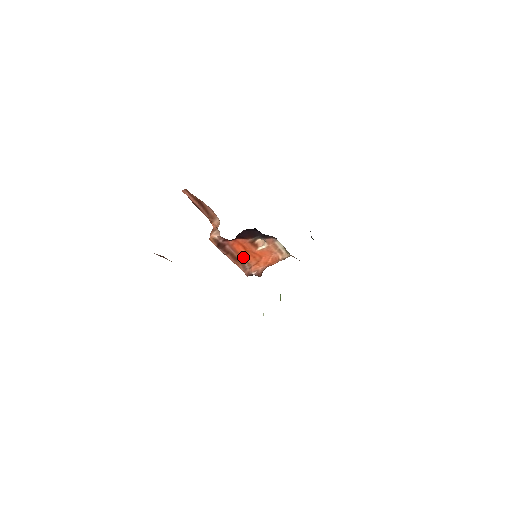
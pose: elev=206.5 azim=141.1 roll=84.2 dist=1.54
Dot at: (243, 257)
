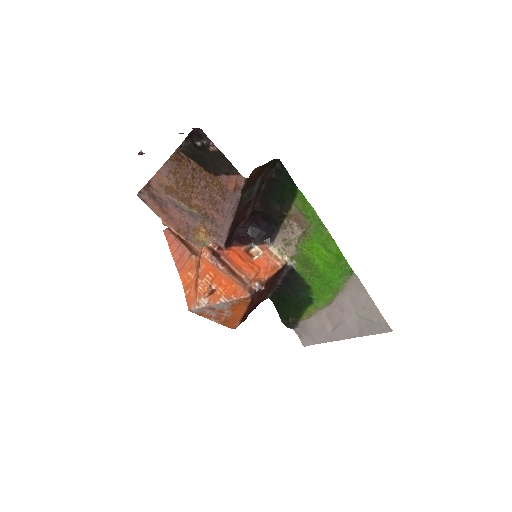
Dot at: (240, 269)
